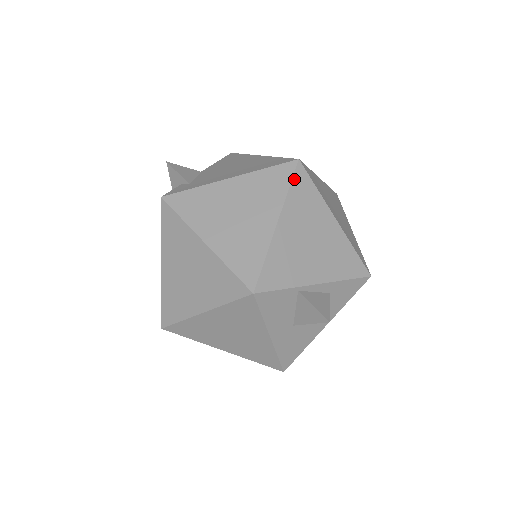
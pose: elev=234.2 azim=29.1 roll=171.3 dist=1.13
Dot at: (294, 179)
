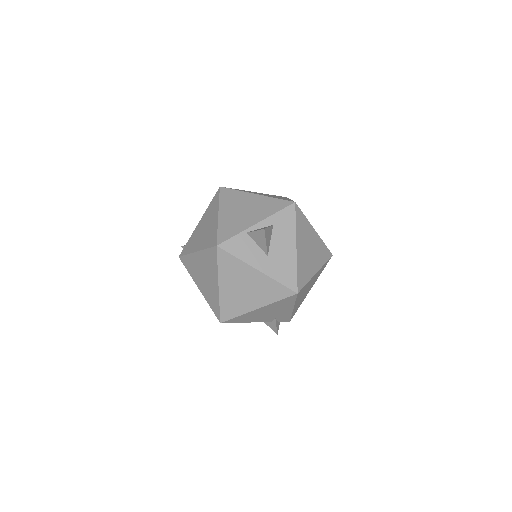
Dot at: (221, 195)
